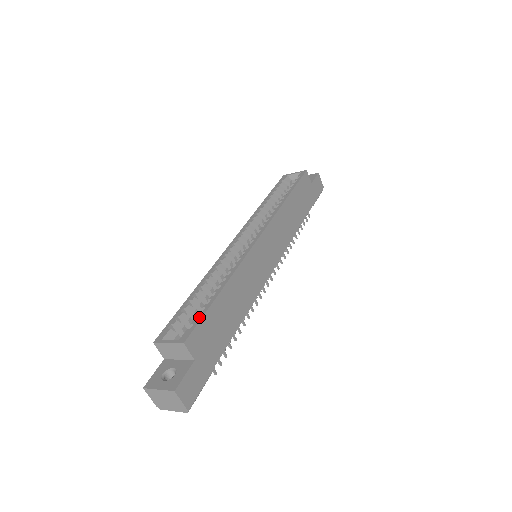
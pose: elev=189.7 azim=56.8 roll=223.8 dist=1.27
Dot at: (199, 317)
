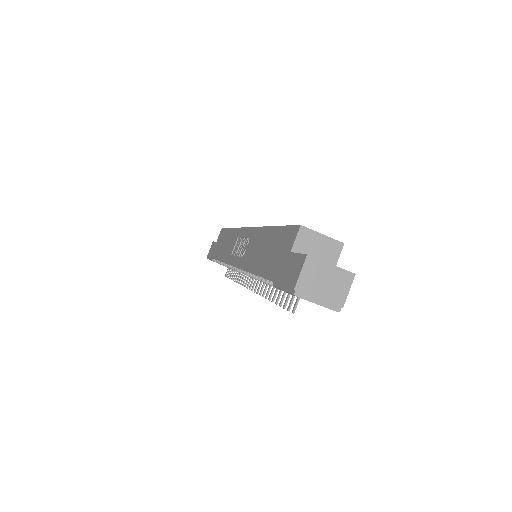
Dot at: occluded
